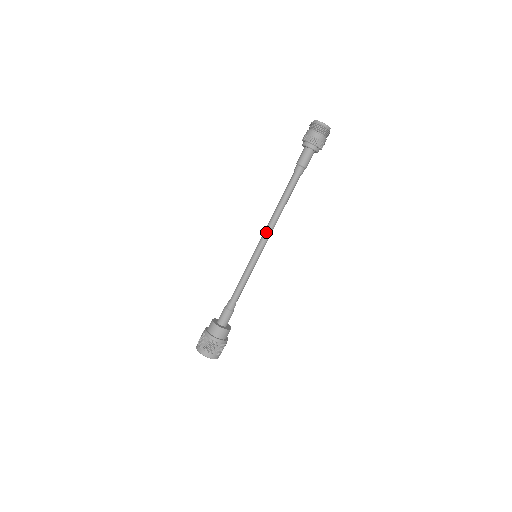
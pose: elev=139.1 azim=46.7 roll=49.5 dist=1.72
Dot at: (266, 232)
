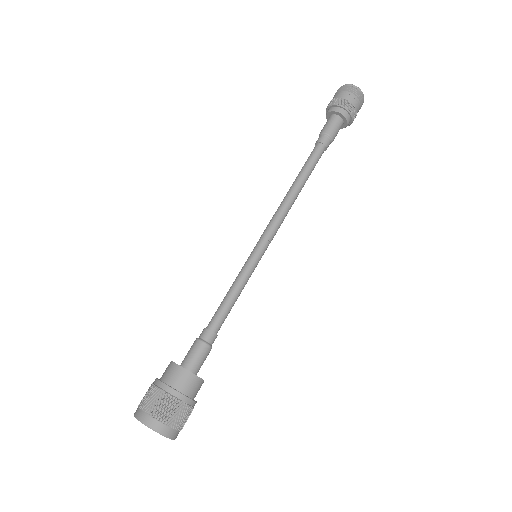
Dot at: (275, 219)
